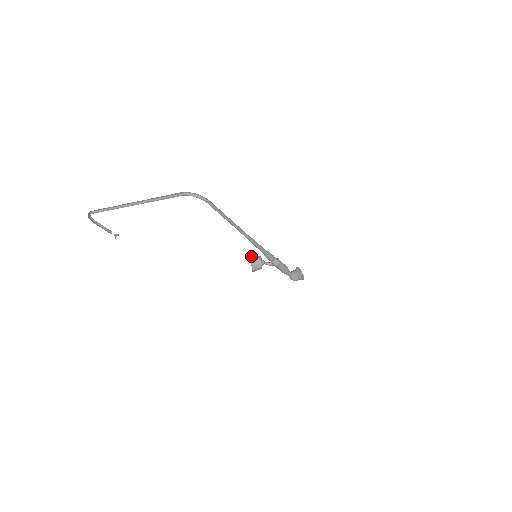
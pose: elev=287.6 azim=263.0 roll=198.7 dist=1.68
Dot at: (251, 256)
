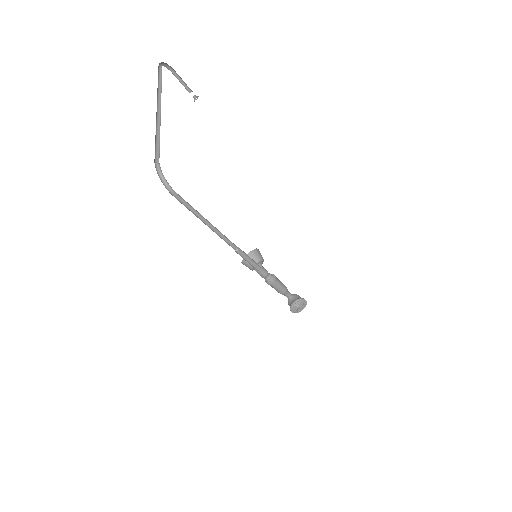
Dot at: (250, 252)
